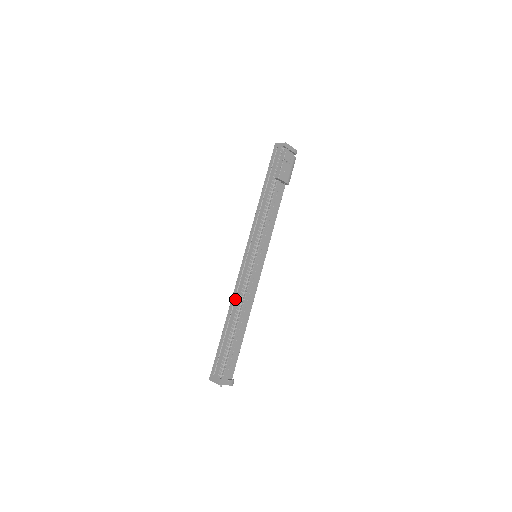
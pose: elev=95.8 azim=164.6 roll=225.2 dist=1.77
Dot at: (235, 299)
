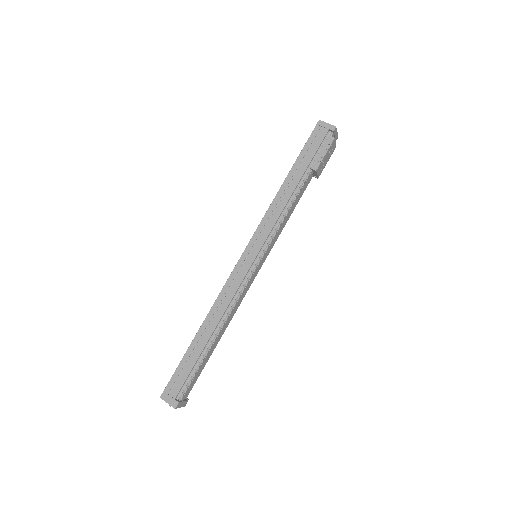
Dot at: (220, 306)
